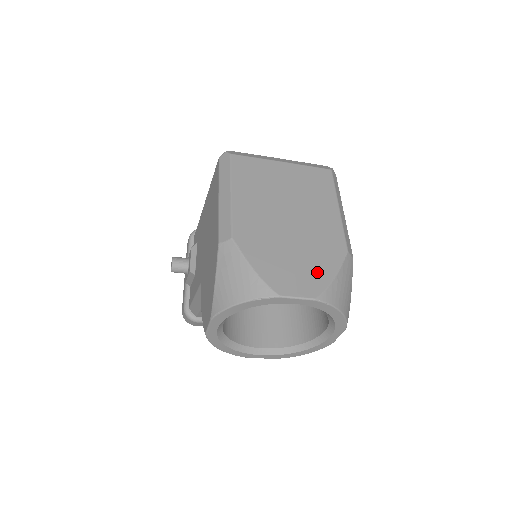
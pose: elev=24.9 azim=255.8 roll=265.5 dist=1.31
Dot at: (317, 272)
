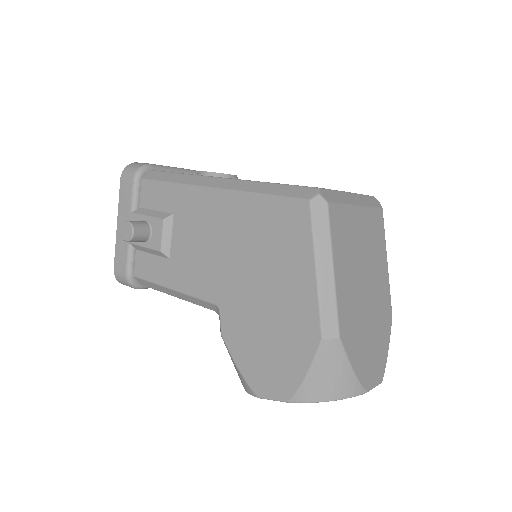
Dot at: (381, 352)
